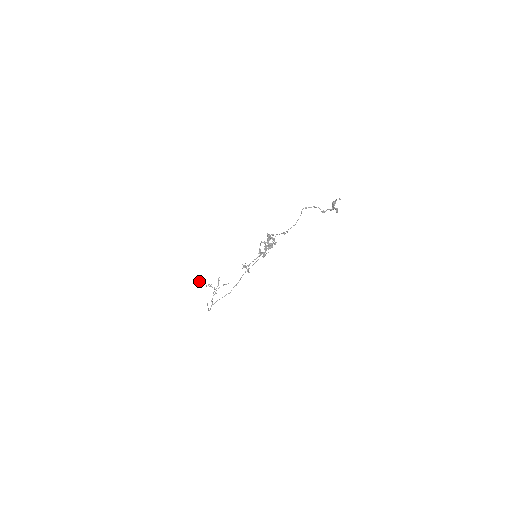
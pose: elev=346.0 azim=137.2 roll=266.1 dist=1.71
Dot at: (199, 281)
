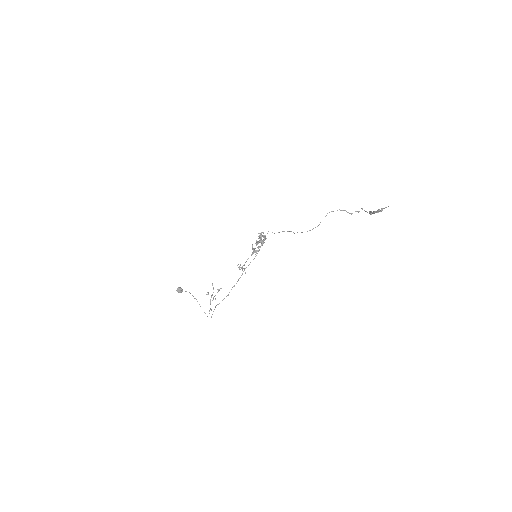
Dot at: (177, 291)
